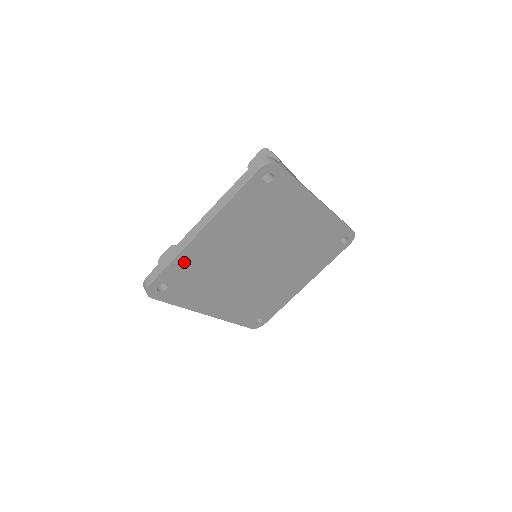
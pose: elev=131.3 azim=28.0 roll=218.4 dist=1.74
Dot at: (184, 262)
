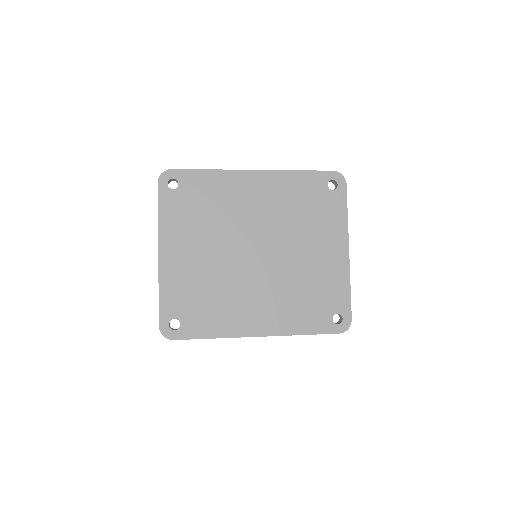
Dot at: (171, 291)
